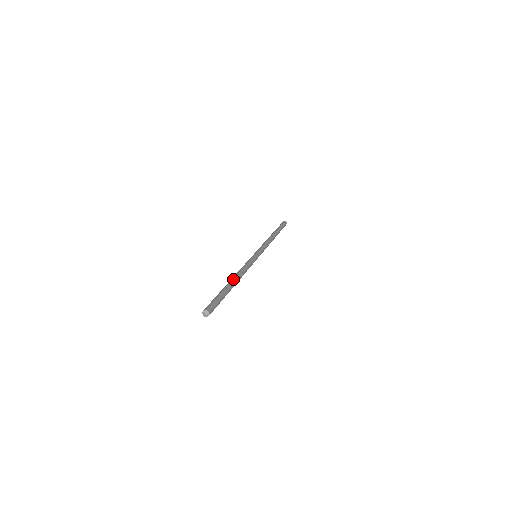
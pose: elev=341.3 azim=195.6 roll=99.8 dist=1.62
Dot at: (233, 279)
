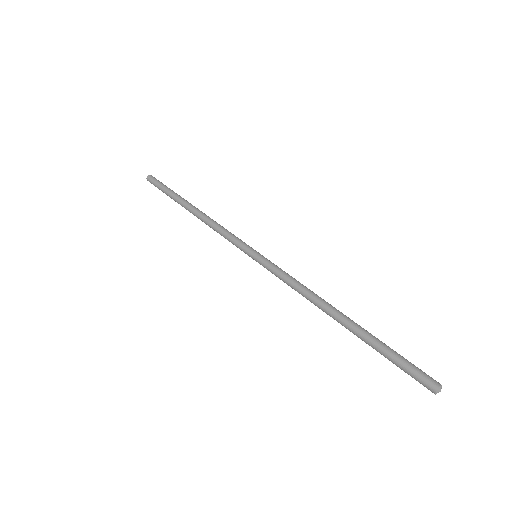
Dot at: (342, 314)
